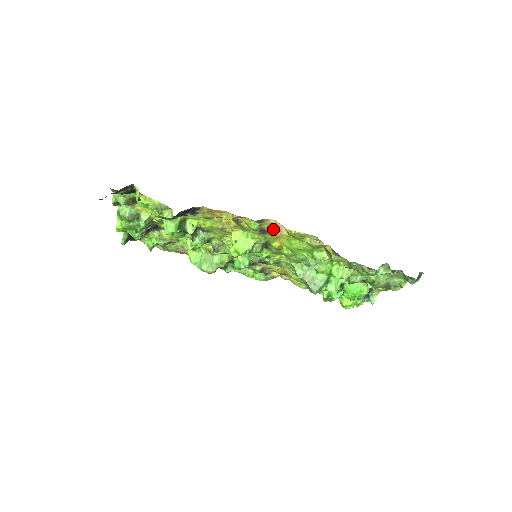
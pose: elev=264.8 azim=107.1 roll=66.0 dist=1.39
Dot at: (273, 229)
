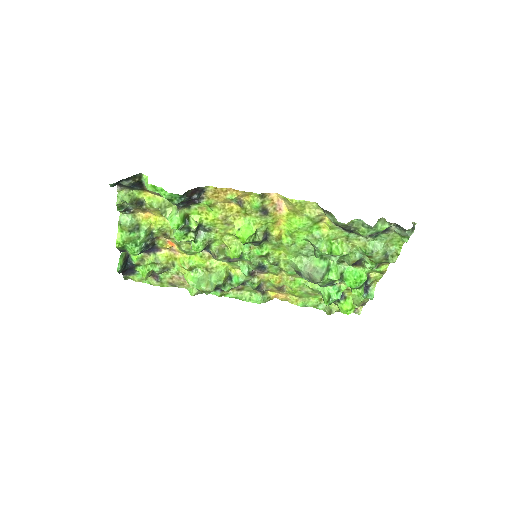
Dot at: (274, 207)
